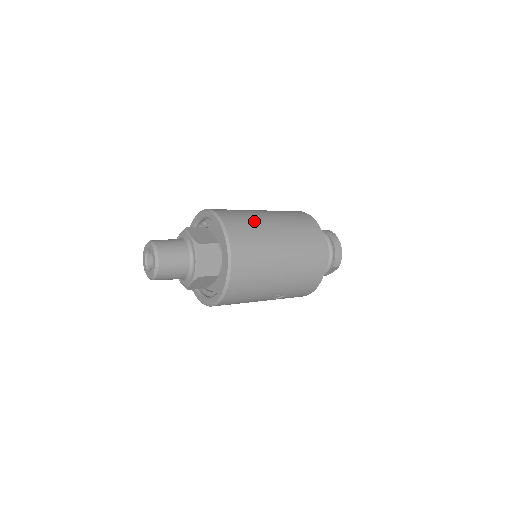
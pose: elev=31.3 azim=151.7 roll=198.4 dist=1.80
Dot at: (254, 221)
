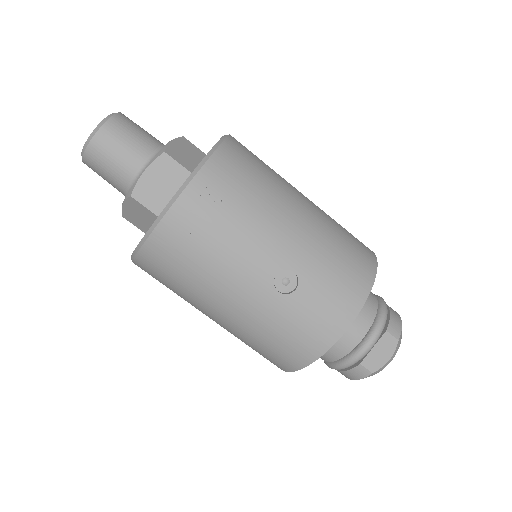
Dot at: occluded
